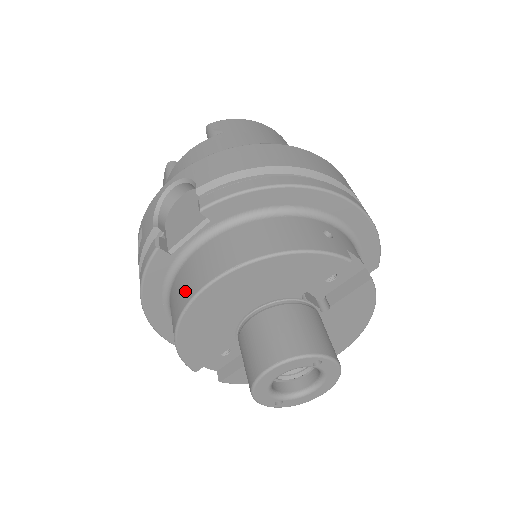
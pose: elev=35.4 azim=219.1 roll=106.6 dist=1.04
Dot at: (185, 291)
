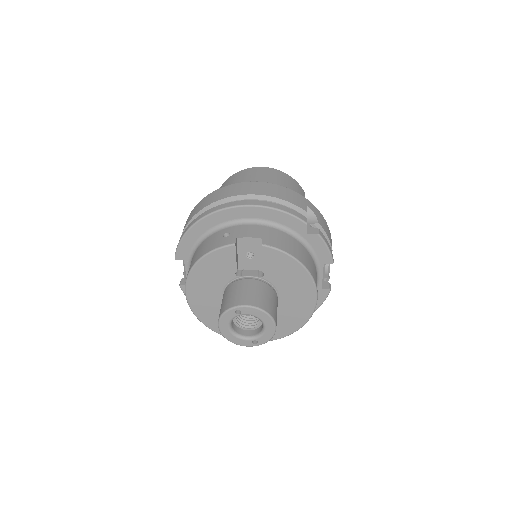
Dot at: occluded
